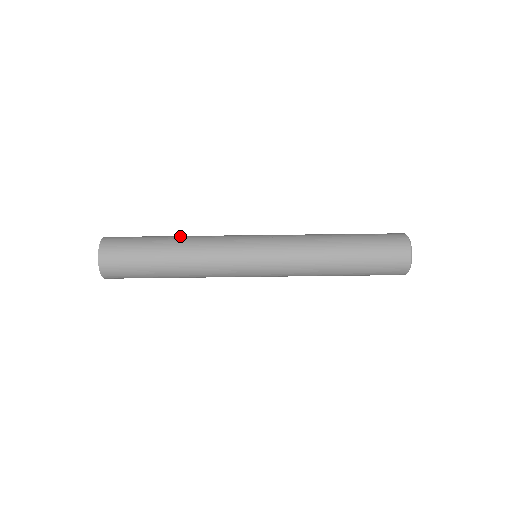
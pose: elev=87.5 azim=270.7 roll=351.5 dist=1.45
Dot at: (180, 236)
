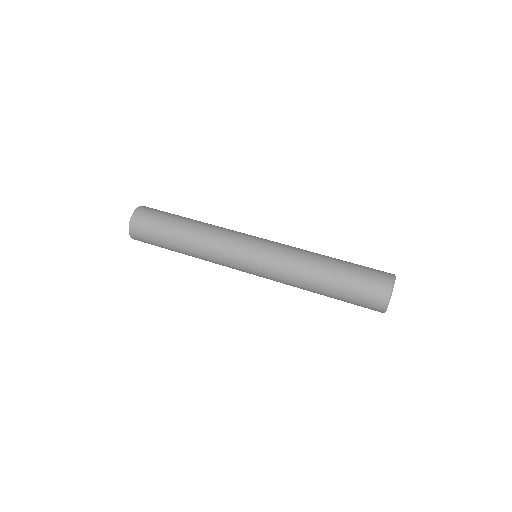
Dot at: (199, 221)
